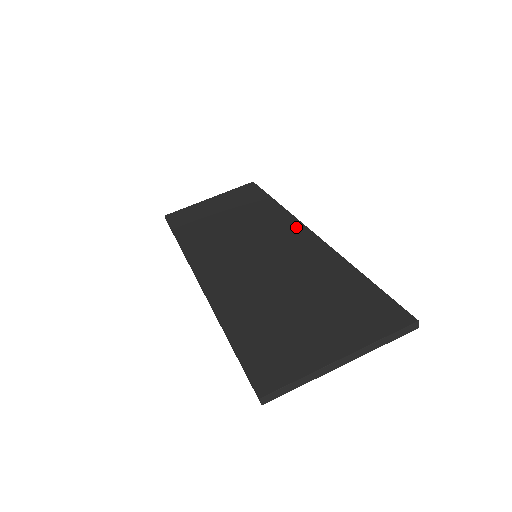
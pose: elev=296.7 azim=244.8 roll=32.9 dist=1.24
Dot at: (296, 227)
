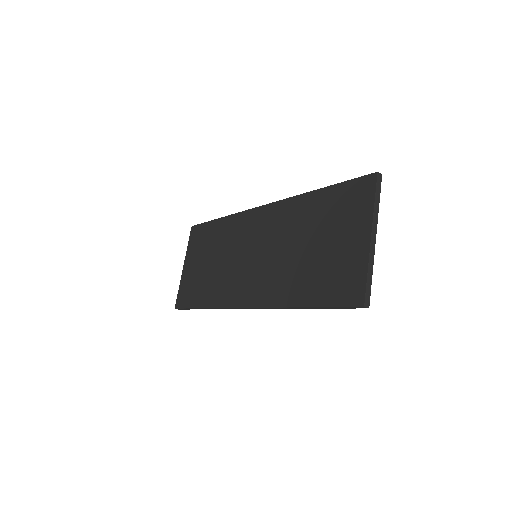
Dot at: (253, 215)
